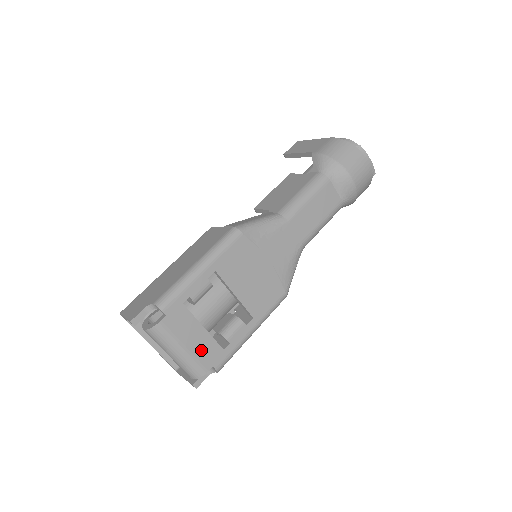
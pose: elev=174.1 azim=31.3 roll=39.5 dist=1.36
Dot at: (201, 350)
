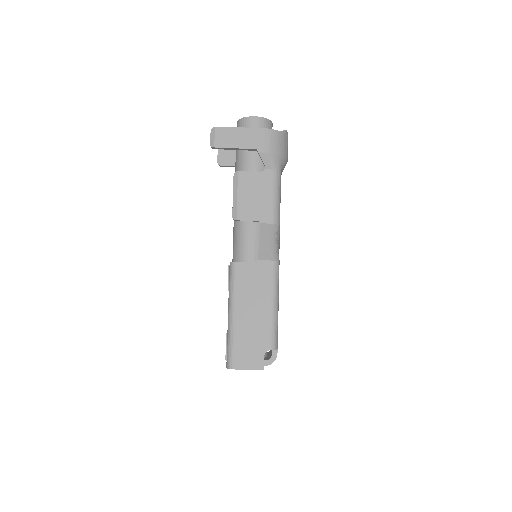
Dot at: occluded
